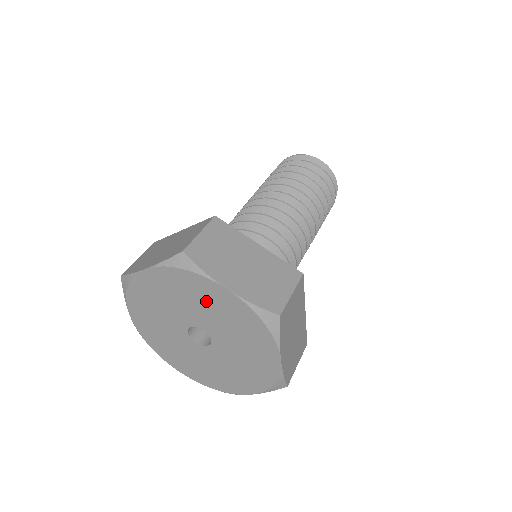
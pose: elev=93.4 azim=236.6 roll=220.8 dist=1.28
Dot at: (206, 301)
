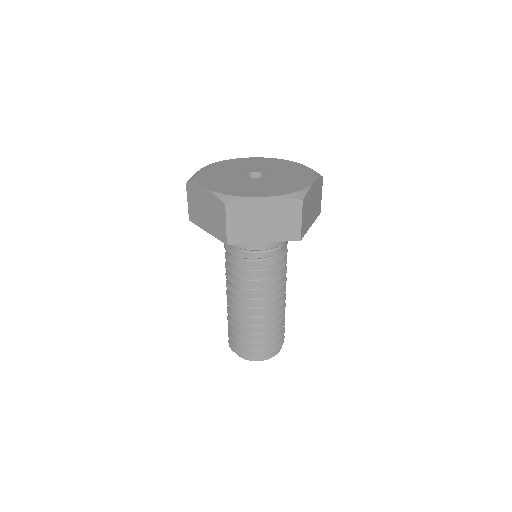
Dot at: (244, 164)
